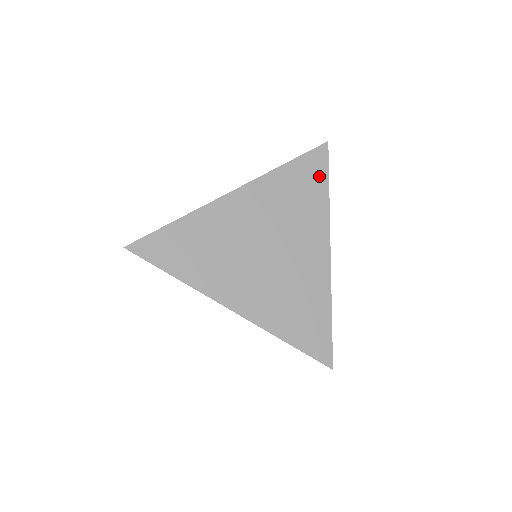
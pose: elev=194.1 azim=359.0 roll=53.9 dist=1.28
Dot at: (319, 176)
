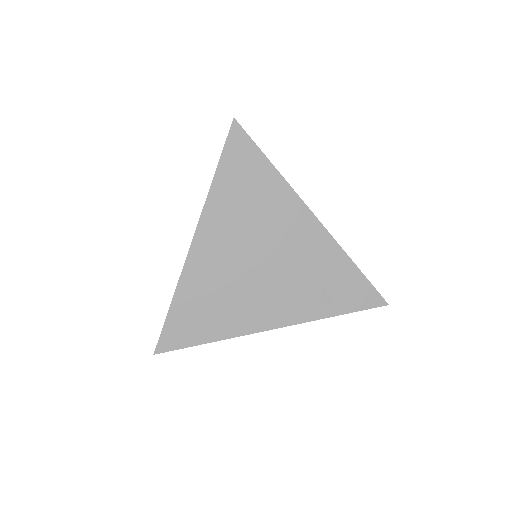
Dot at: (252, 158)
